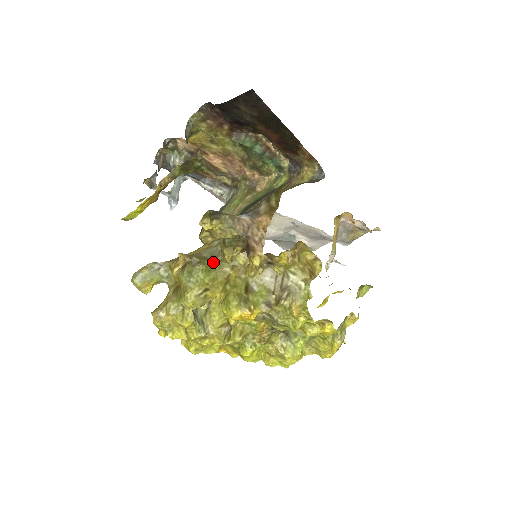
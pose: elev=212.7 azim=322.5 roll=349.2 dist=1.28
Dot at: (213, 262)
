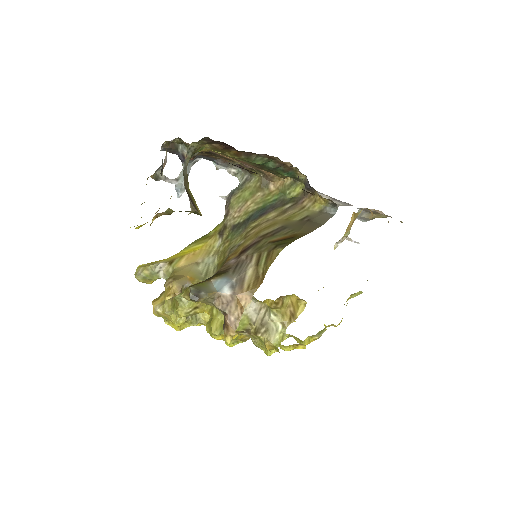
Dot at: occluded
